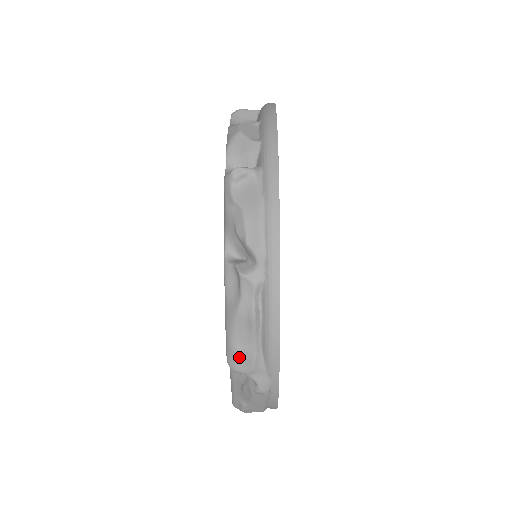
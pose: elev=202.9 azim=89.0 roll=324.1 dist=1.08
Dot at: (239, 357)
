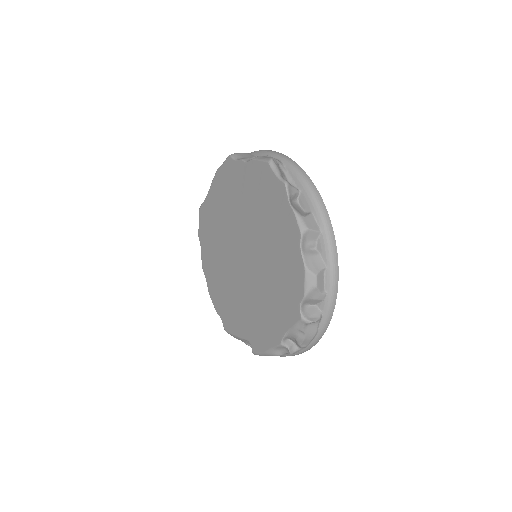
Dot at: occluded
